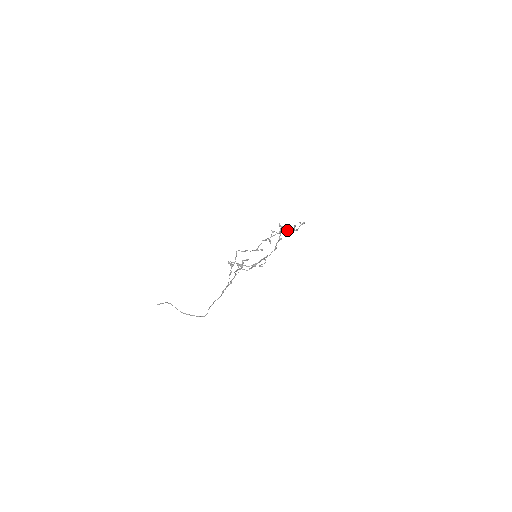
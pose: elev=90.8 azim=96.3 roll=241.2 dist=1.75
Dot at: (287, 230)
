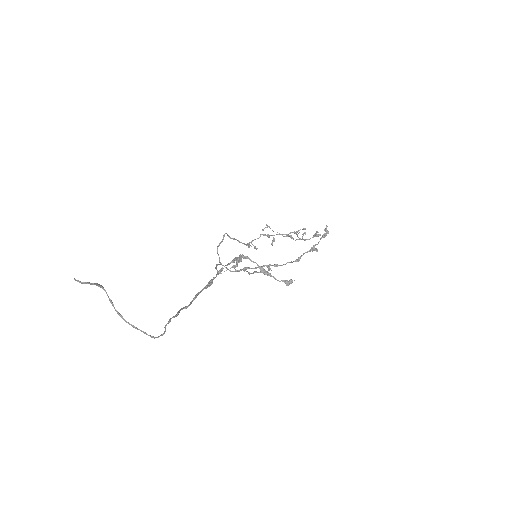
Dot at: (297, 235)
